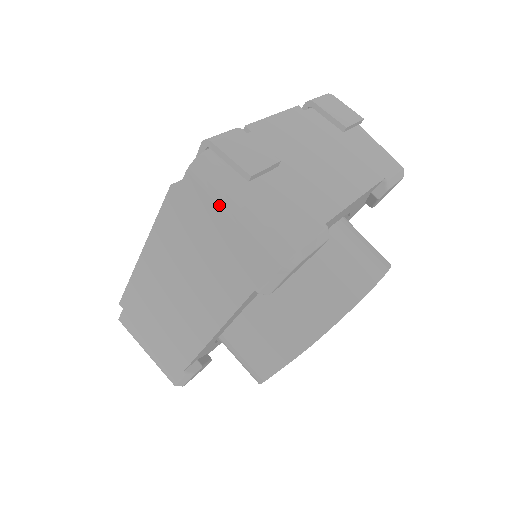
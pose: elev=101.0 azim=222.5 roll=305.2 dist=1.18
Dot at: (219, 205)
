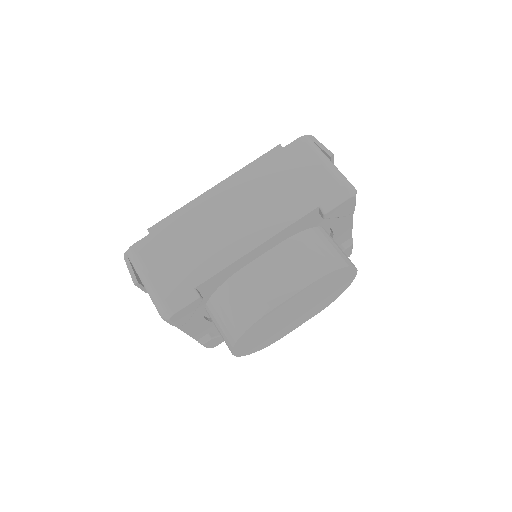
Dot at: (315, 156)
